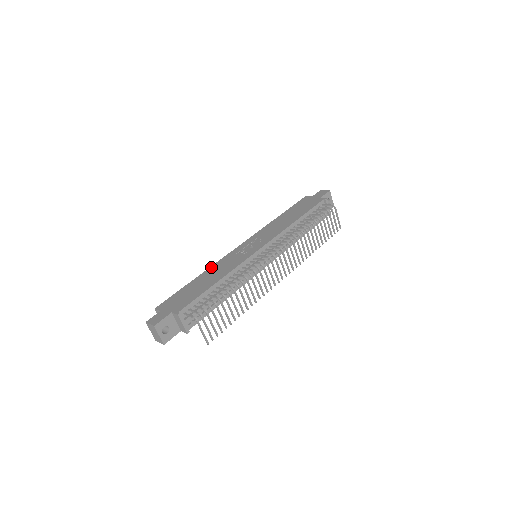
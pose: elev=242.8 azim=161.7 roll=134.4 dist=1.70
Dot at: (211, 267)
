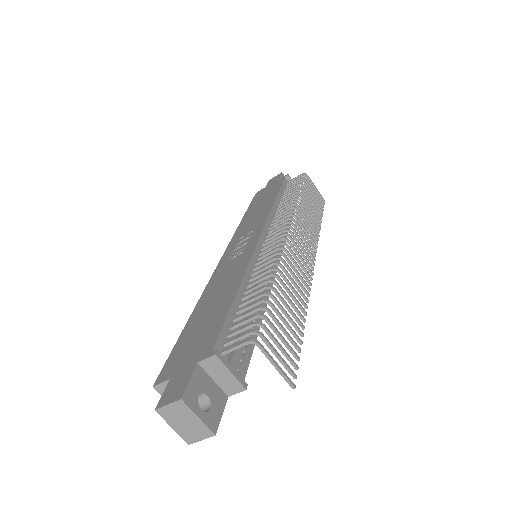
Dot at: (204, 292)
